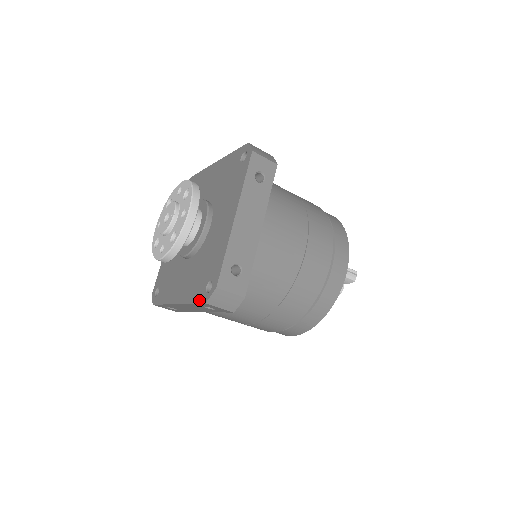
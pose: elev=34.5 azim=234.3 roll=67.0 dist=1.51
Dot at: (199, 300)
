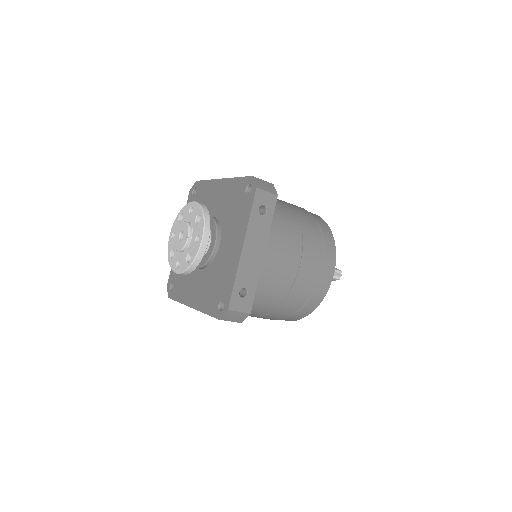
Dot at: (213, 314)
